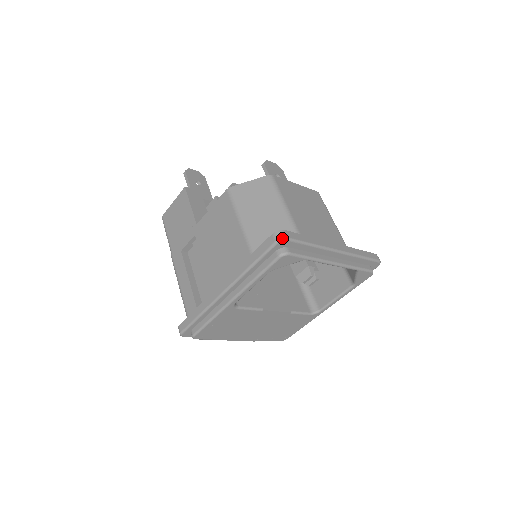
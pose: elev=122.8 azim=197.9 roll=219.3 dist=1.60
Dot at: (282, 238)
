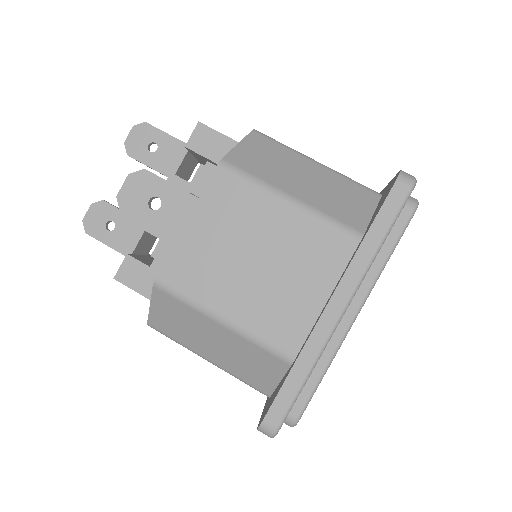
Dot at: (272, 436)
